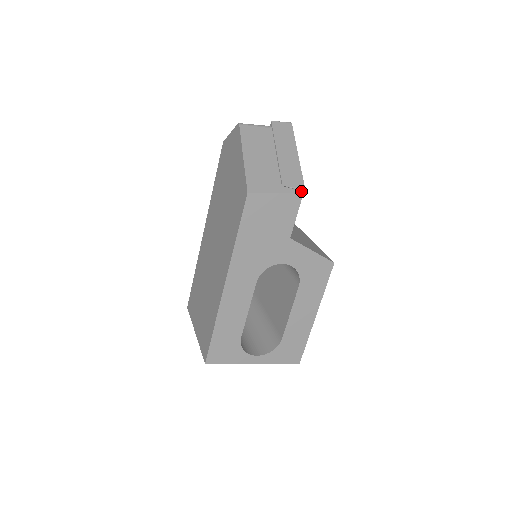
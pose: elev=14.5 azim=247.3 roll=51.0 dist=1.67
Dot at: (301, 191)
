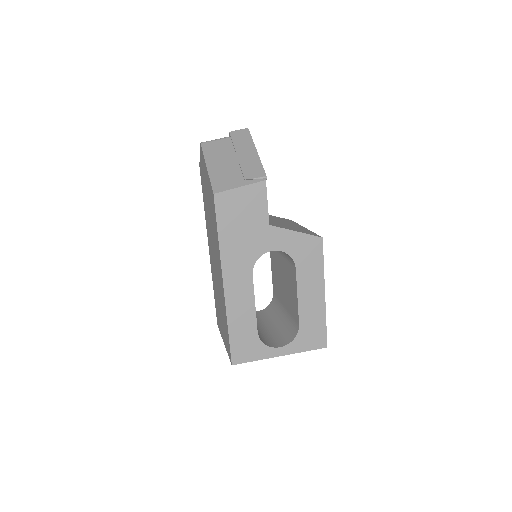
Dot at: (263, 179)
